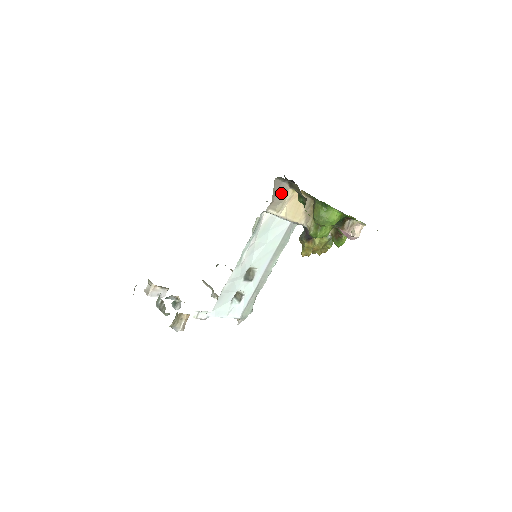
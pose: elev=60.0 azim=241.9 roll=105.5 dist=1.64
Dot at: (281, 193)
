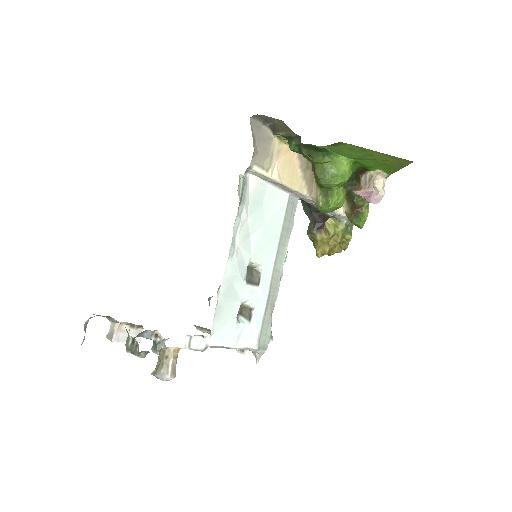
Dot at: (264, 142)
